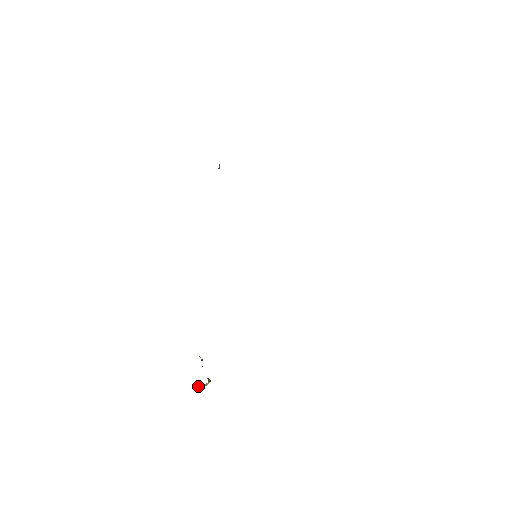
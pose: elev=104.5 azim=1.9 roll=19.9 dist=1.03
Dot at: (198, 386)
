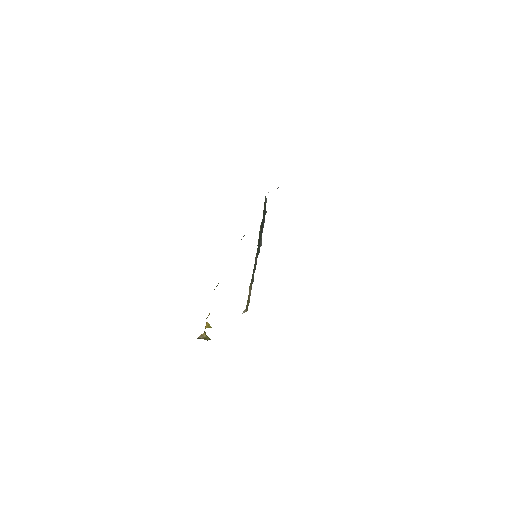
Dot at: (198, 337)
